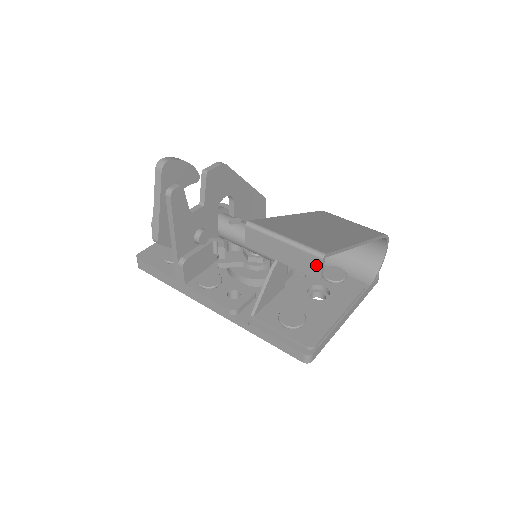
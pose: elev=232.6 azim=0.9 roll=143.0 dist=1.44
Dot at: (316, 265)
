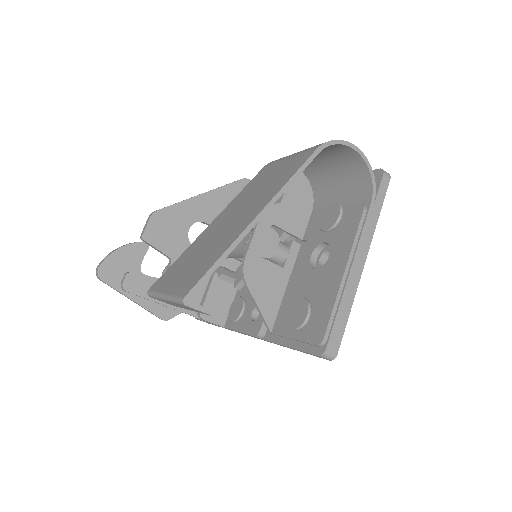
Dot at: (194, 309)
